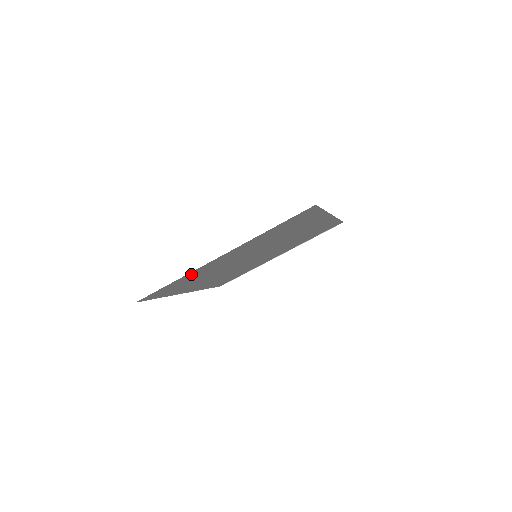
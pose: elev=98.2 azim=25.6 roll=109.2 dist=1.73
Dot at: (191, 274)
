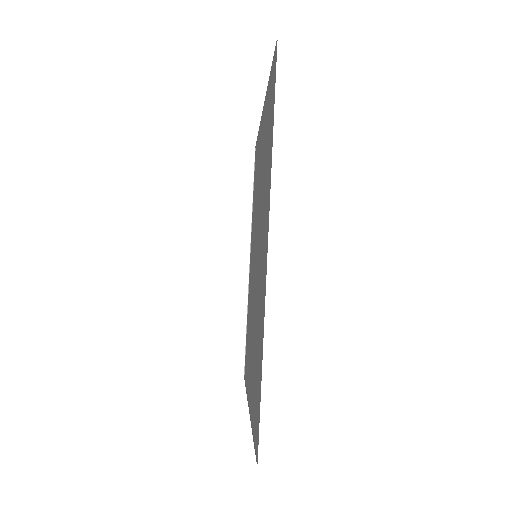
Dot at: occluded
